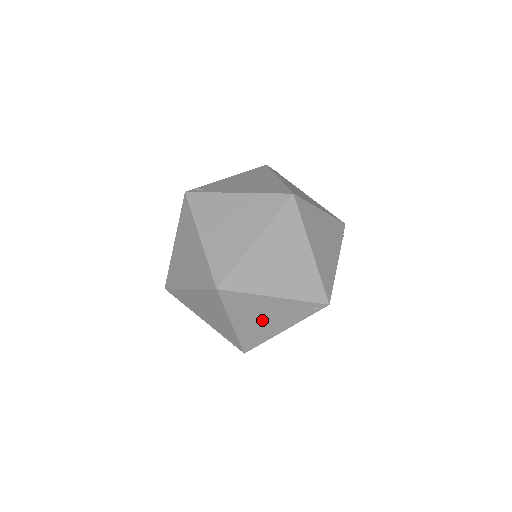
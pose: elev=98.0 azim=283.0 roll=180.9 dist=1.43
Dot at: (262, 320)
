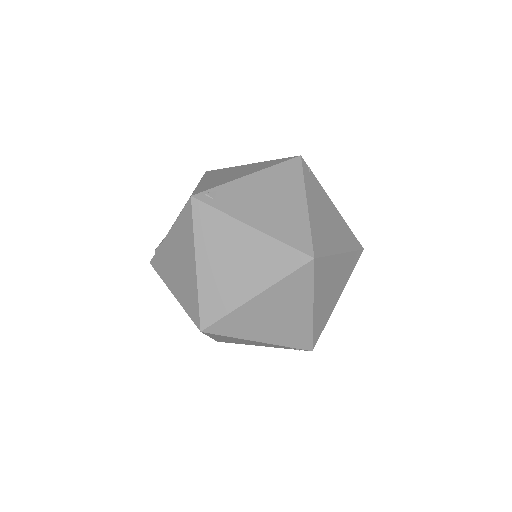
Dot at: (242, 342)
